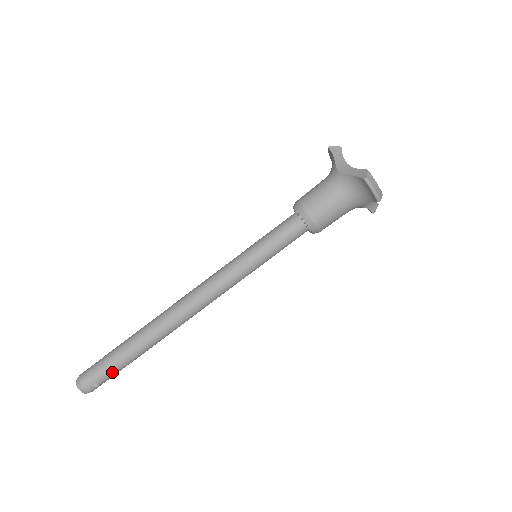
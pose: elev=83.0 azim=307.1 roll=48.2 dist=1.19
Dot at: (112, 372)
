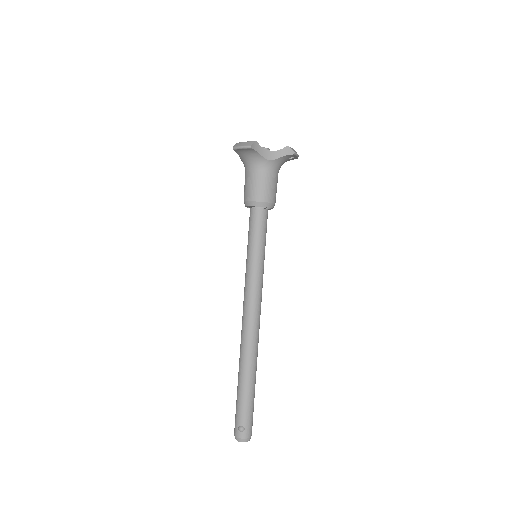
Dot at: (242, 411)
